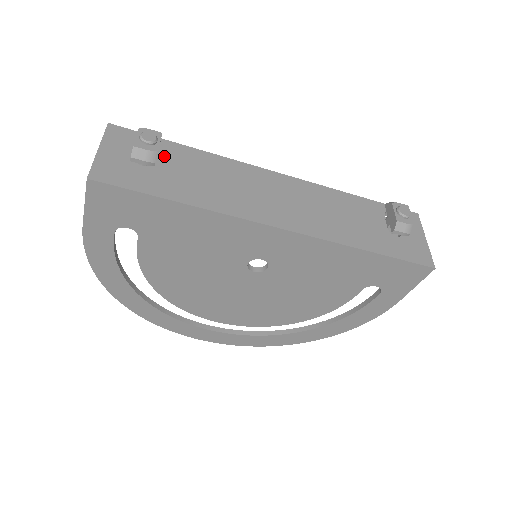
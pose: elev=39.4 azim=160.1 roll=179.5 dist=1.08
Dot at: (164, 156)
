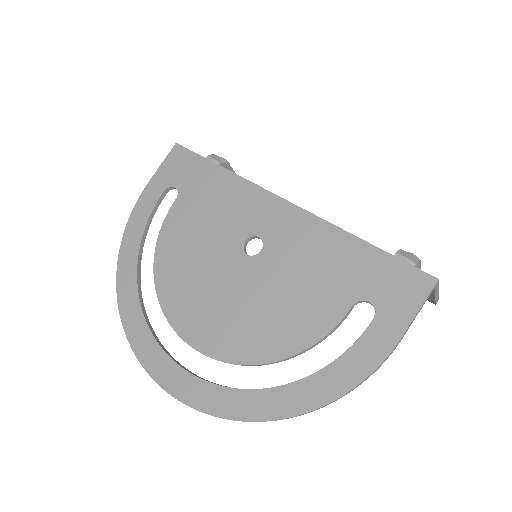
Dot at: occluded
